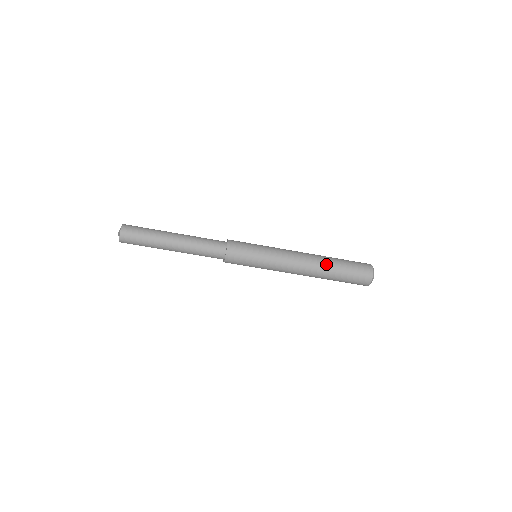
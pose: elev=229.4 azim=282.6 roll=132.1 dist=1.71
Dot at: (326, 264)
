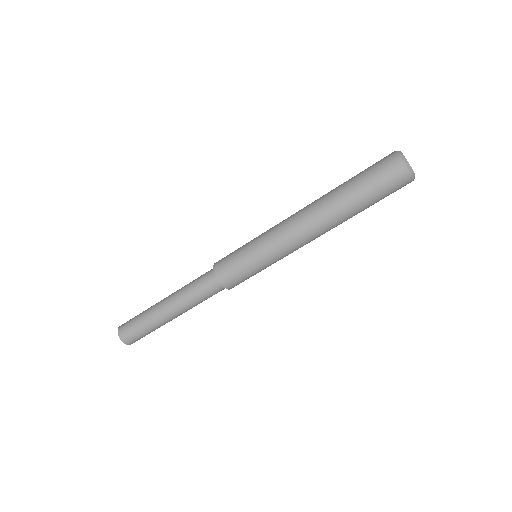
Dot at: (331, 198)
